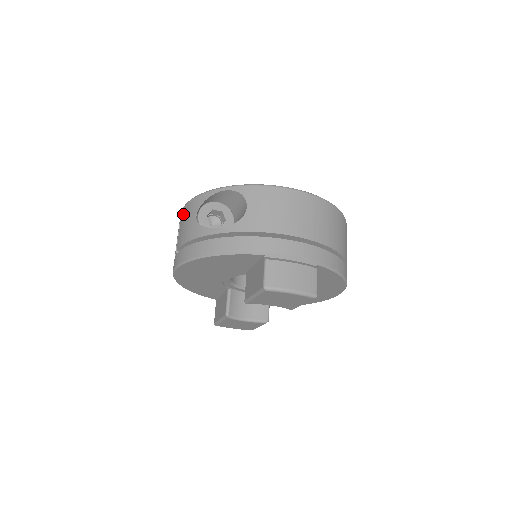
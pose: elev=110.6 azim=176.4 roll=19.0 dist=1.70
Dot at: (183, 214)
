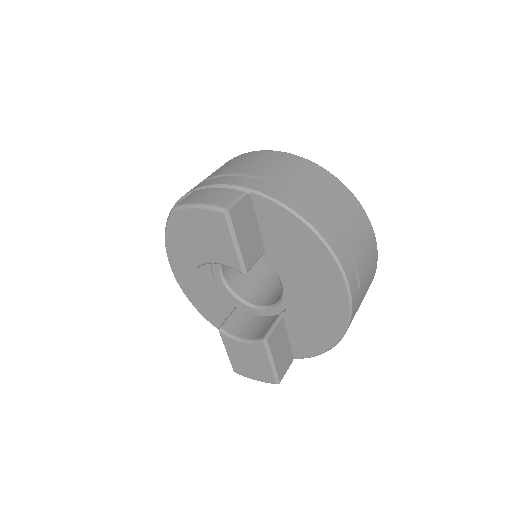
Dot at: occluded
